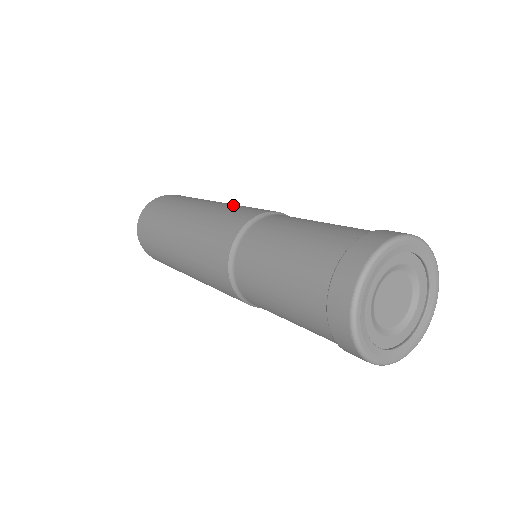
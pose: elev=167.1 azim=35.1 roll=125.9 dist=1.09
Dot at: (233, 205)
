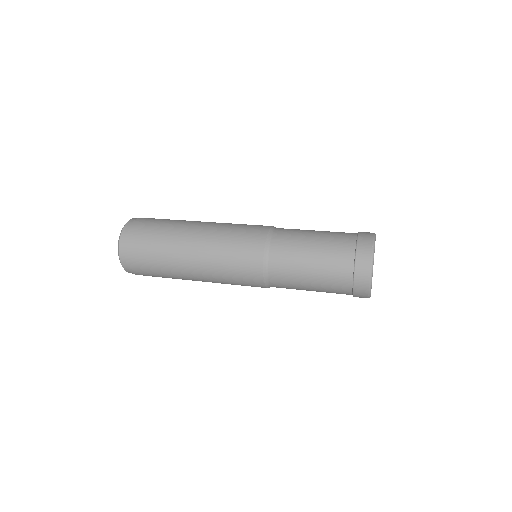
Dot at: (226, 230)
